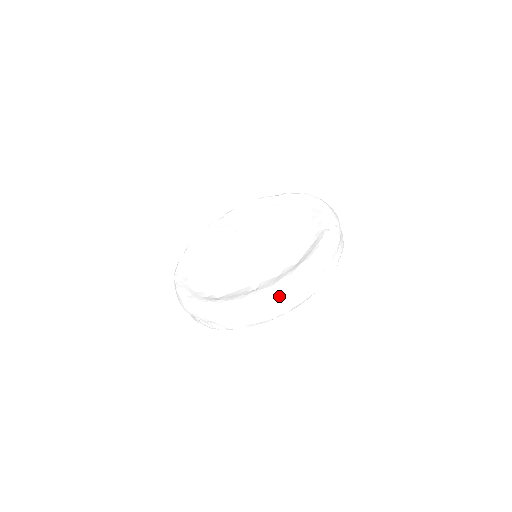
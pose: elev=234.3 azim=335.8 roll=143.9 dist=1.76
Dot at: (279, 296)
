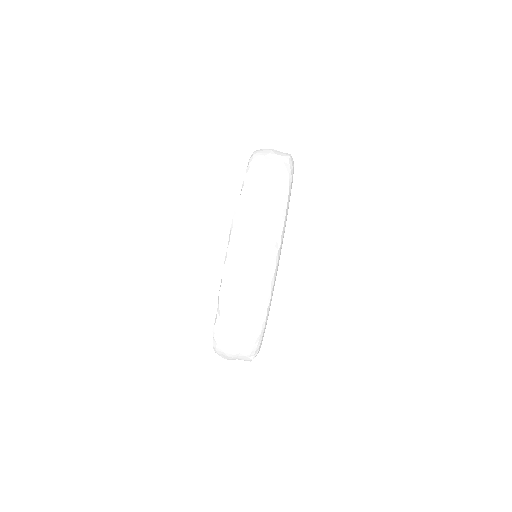
Dot at: (255, 181)
